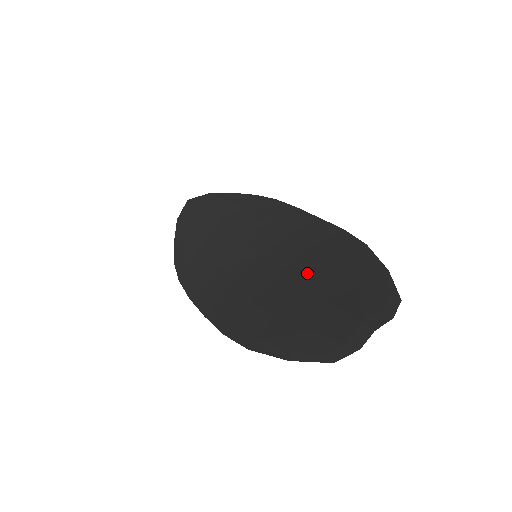
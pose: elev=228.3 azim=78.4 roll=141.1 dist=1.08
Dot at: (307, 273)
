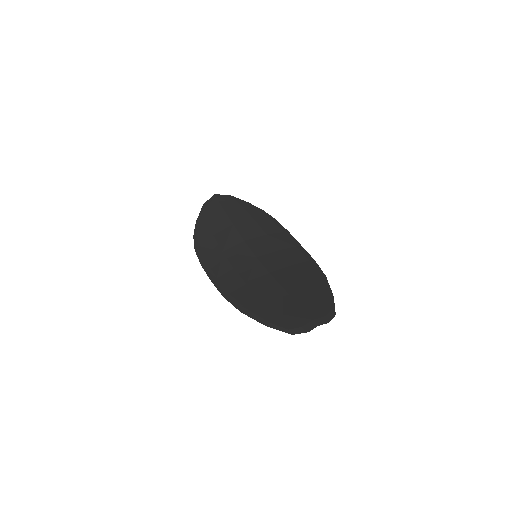
Dot at: (287, 280)
